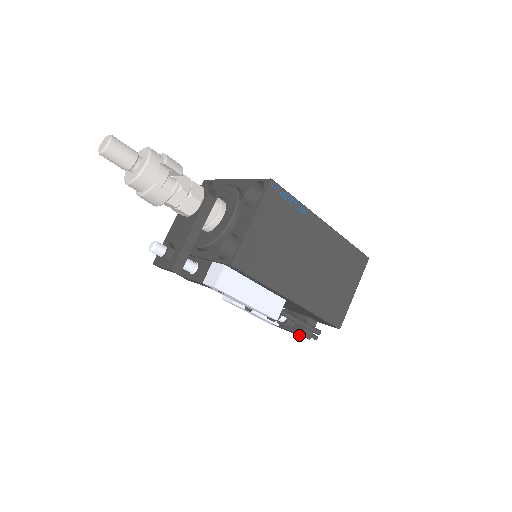
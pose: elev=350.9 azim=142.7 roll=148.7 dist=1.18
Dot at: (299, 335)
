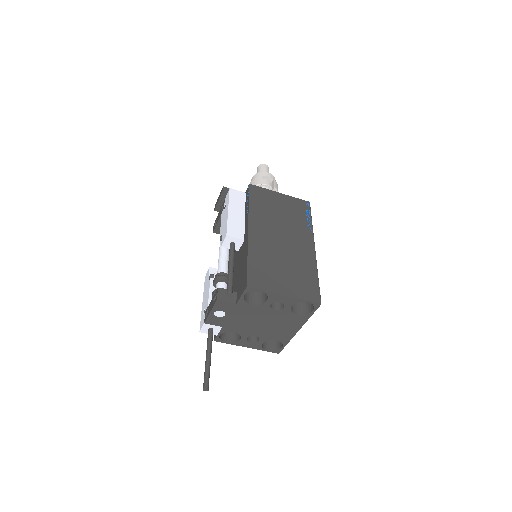
Dot at: (213, 305)
